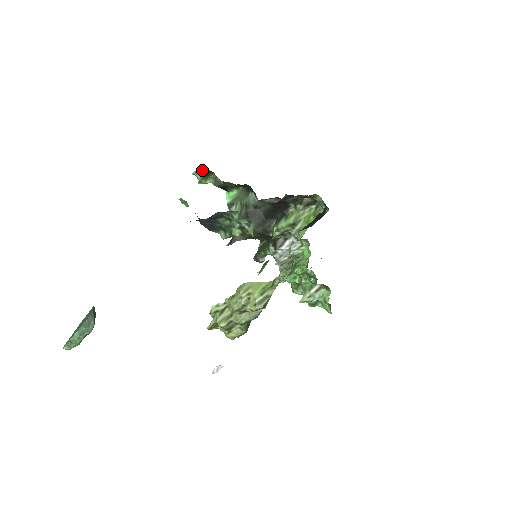
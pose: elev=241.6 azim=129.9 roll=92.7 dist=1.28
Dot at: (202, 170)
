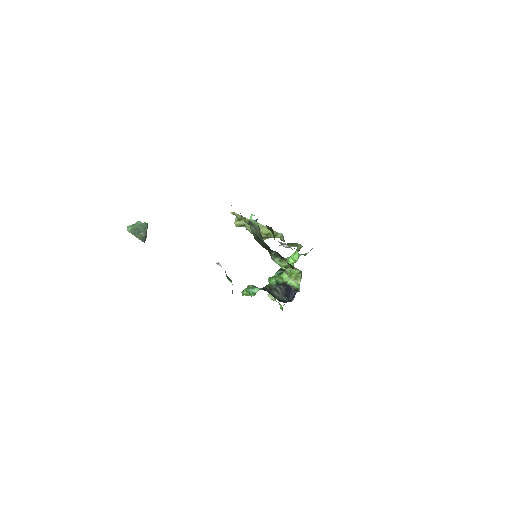
Dot at: occluded
